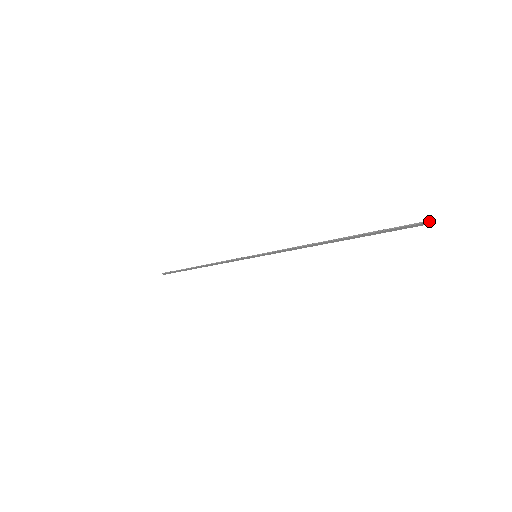
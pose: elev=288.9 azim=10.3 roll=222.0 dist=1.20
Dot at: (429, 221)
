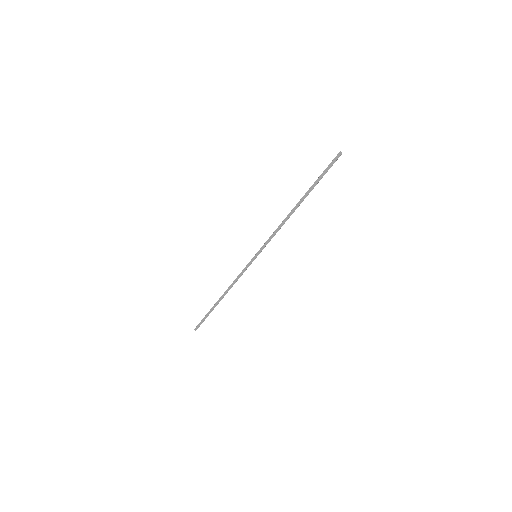
Dot at: occluded
